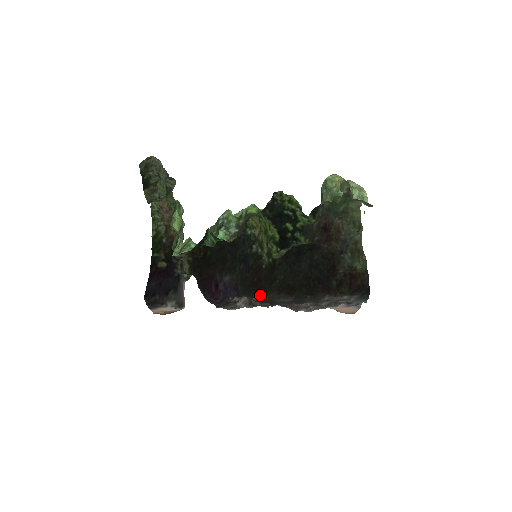
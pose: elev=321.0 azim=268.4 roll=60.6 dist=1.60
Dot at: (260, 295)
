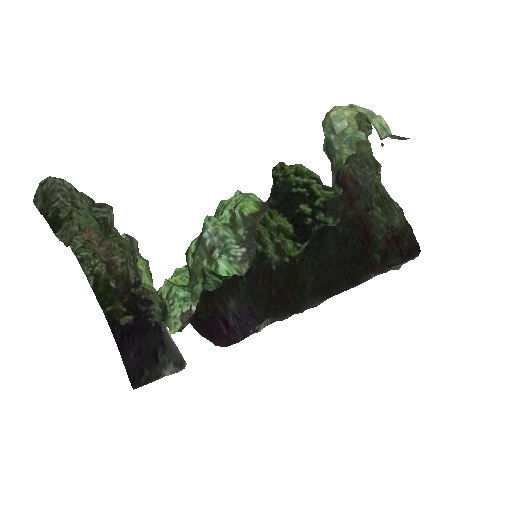
Dot at: (291, 312)
